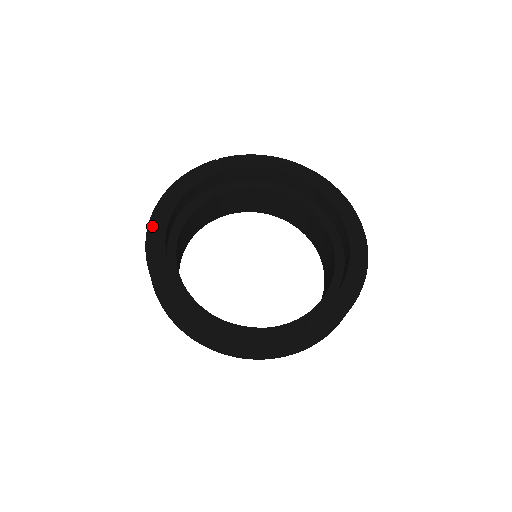
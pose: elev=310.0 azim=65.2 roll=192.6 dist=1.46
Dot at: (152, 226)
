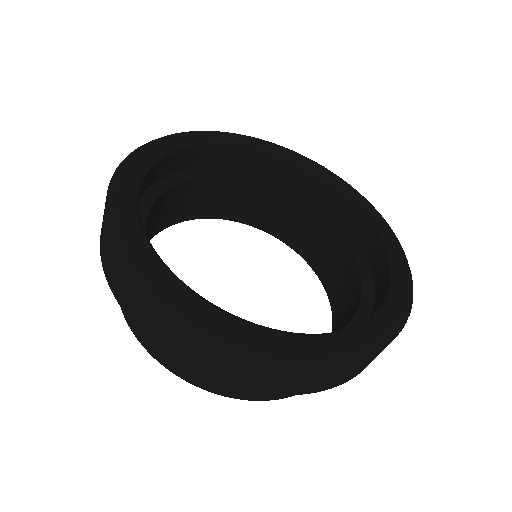
Dot at: (124, 239)
